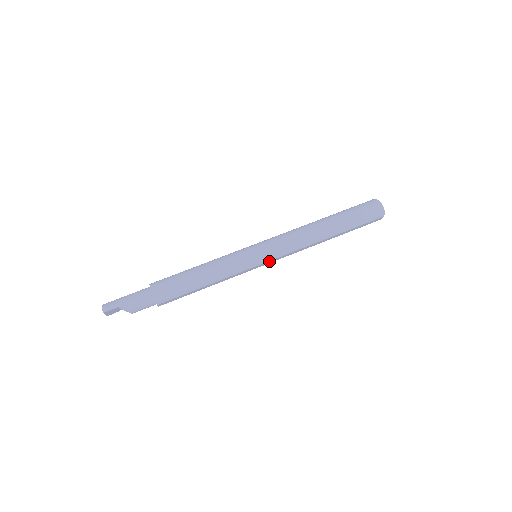
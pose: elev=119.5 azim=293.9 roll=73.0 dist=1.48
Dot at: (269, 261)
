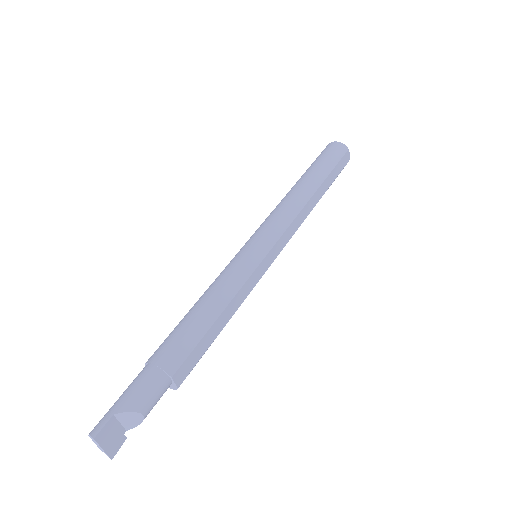
Dot at: (274, 247)
